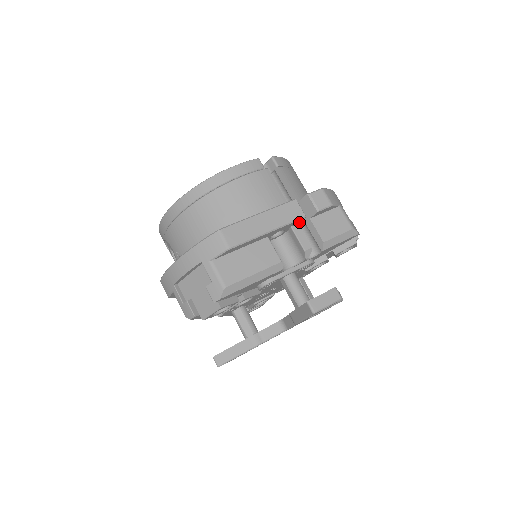
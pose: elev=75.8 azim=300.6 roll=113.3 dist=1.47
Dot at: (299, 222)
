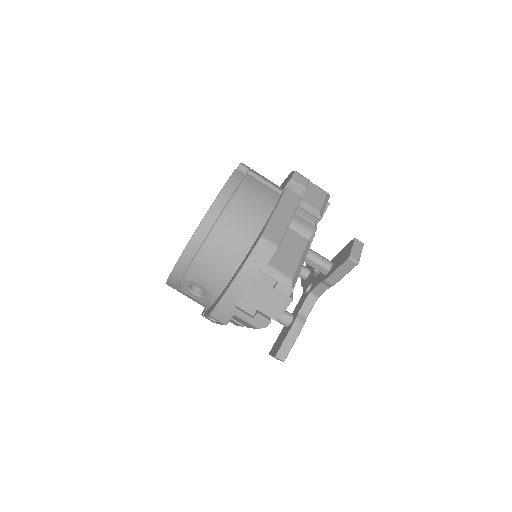
Dot at: occluded
